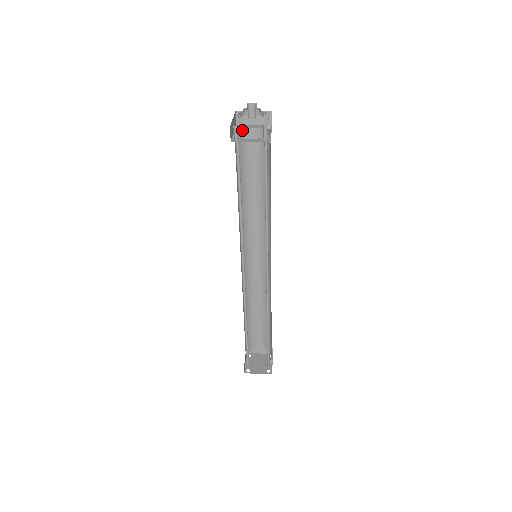
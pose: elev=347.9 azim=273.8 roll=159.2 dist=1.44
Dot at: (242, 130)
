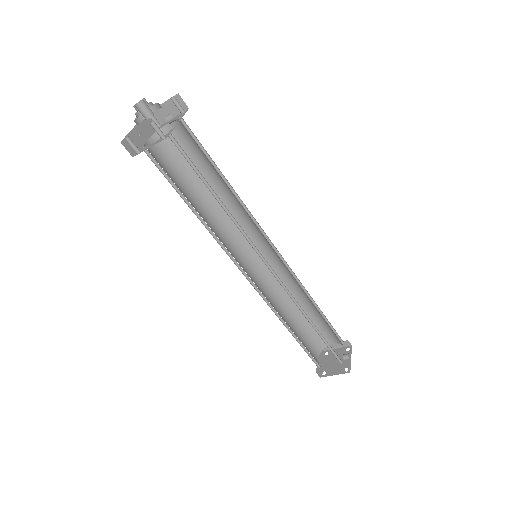
Dot at: occluded
